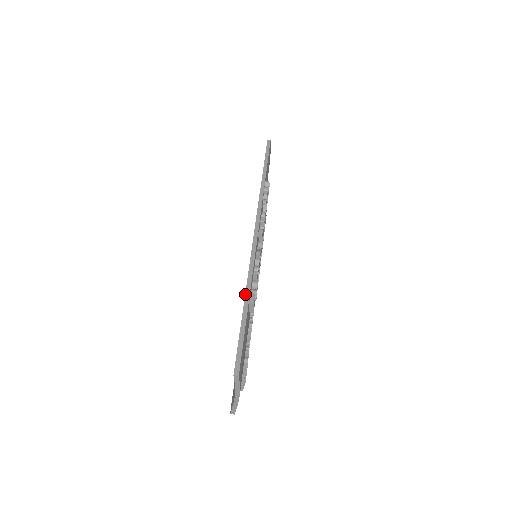
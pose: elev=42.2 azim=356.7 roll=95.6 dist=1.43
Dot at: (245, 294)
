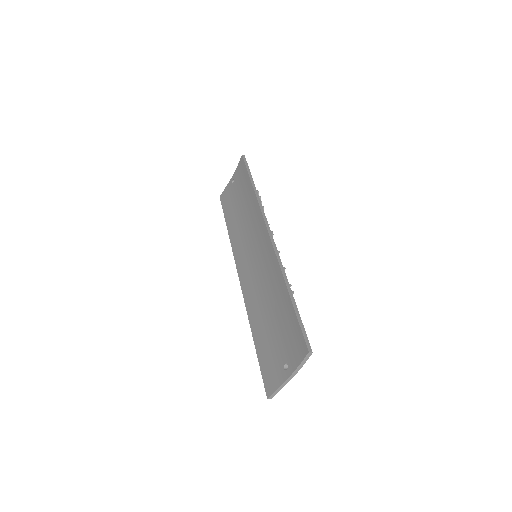
Dot at: (286, 284)
